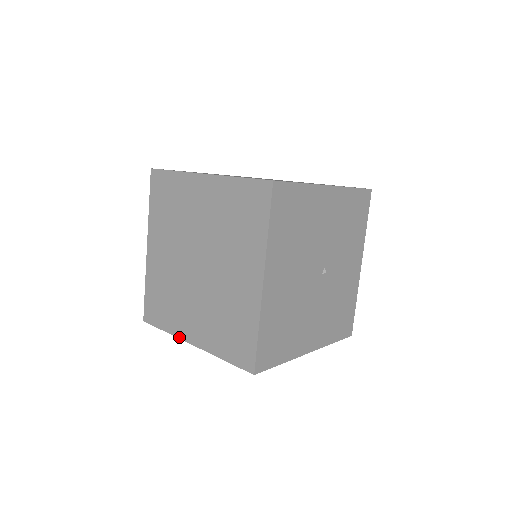
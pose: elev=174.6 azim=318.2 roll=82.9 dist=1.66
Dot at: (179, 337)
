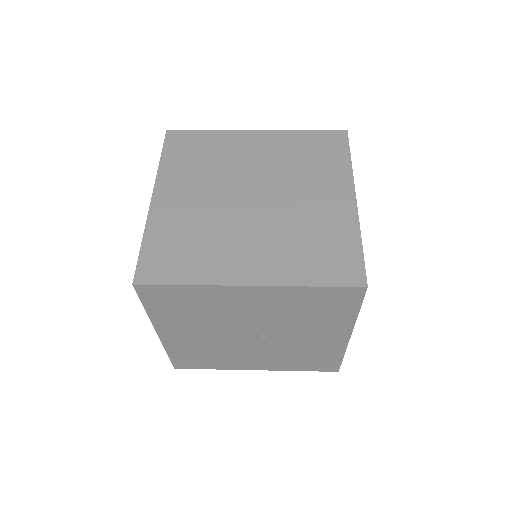
Dot at: occluded
